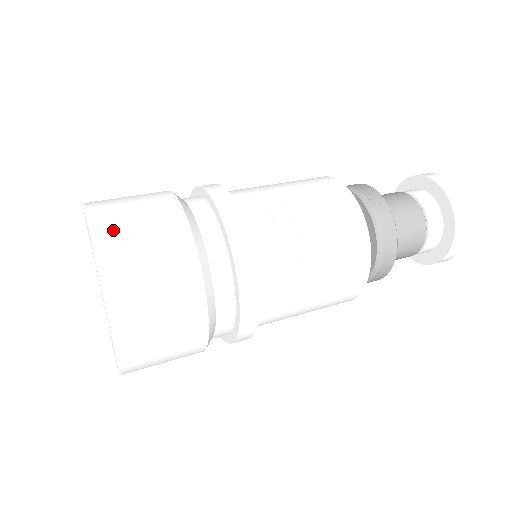
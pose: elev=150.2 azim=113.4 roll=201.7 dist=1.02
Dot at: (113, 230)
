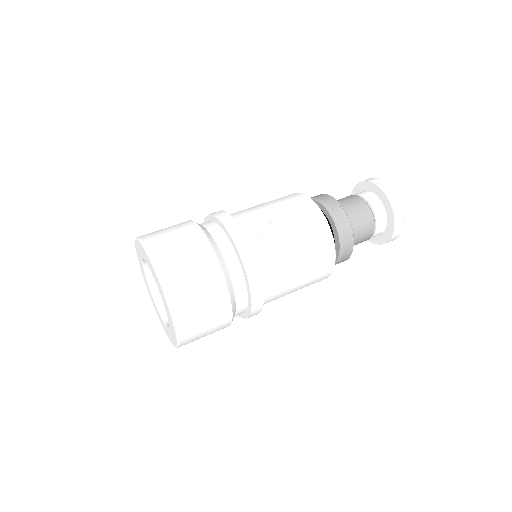
Dot at: (164, 256)
